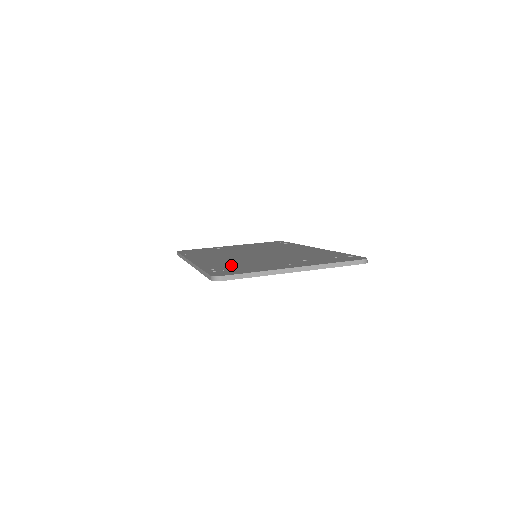
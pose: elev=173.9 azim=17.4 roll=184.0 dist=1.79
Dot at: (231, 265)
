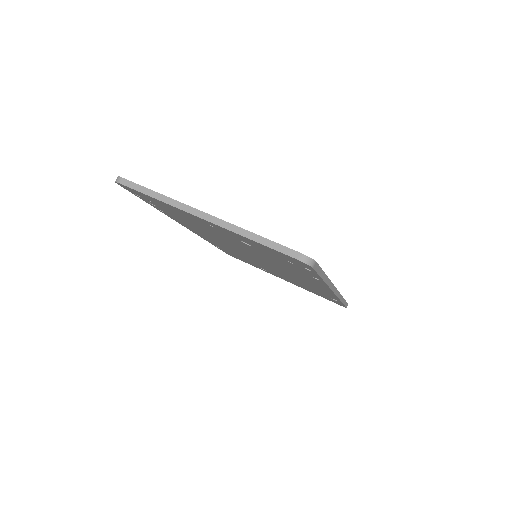
Dot at: occluded
